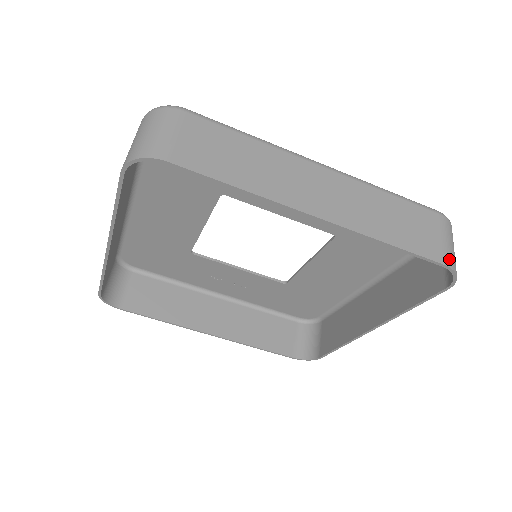
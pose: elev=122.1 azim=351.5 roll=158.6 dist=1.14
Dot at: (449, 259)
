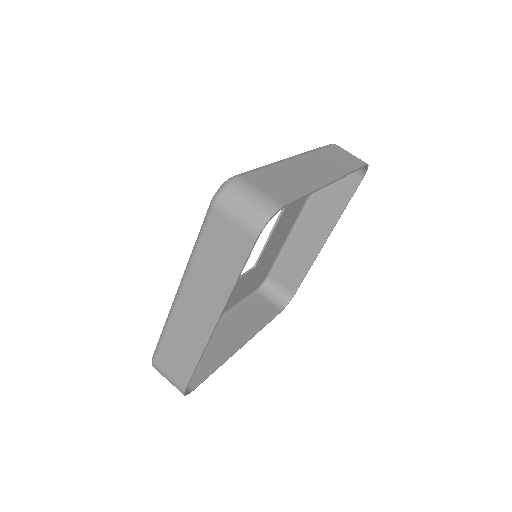
Dot at: (363, 161)
